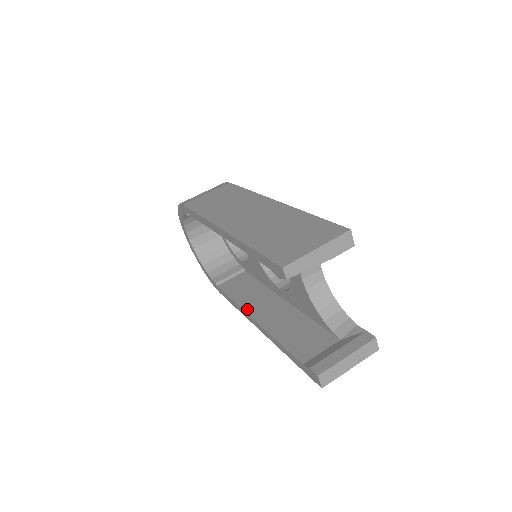
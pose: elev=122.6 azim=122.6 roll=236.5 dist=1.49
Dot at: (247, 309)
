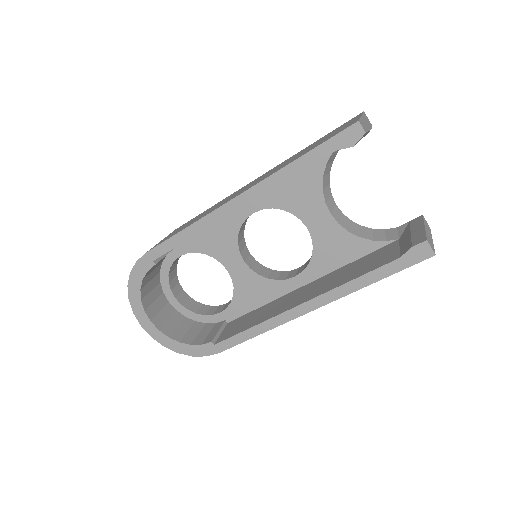
Dot at: (280, 312)
